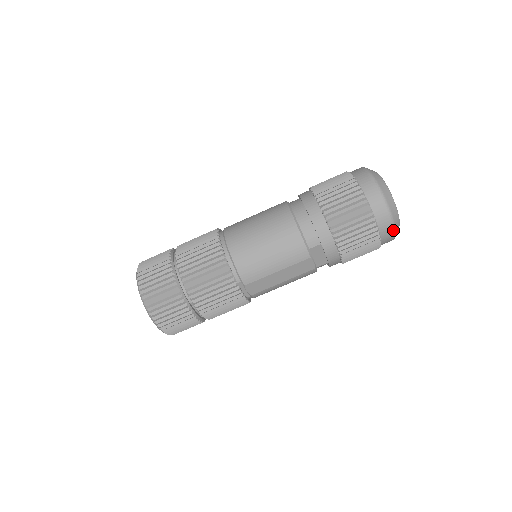
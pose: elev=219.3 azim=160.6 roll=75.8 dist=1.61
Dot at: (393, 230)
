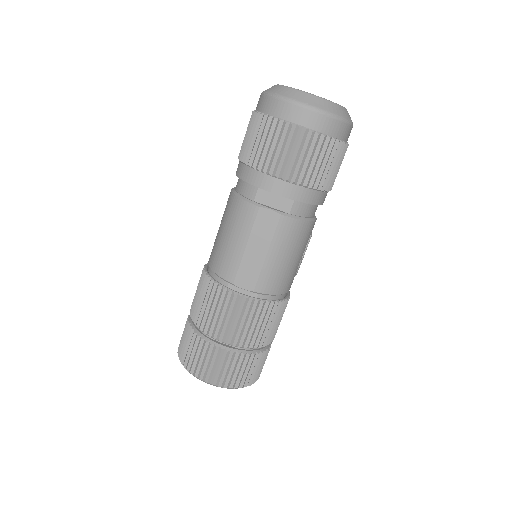
Dot at: (306, 108)
